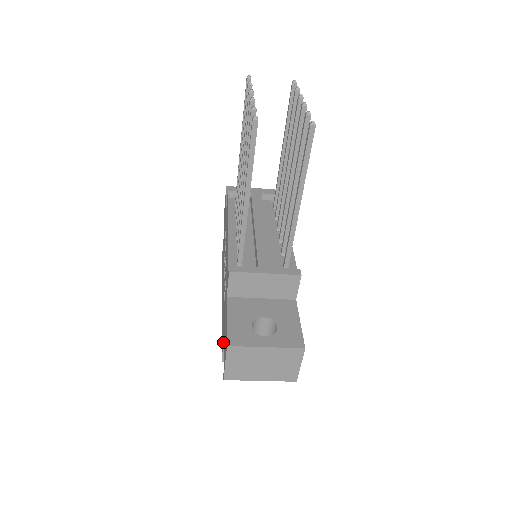
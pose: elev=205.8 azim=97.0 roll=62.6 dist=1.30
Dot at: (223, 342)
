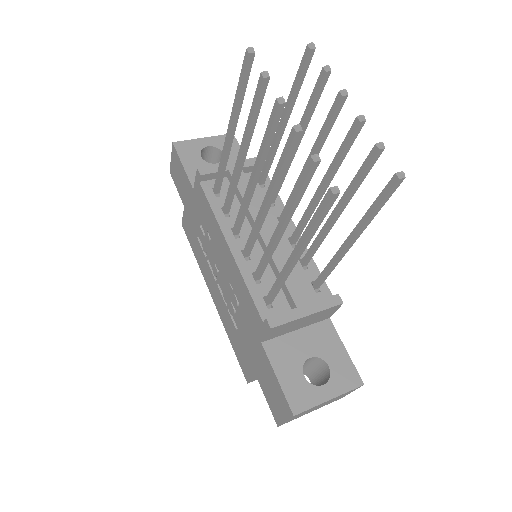
Dot at: (254, 375)
